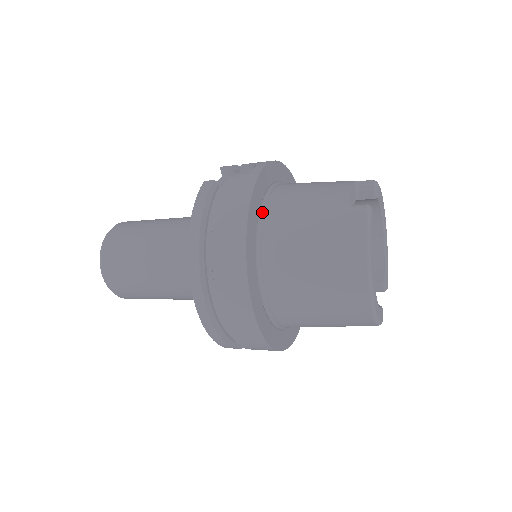
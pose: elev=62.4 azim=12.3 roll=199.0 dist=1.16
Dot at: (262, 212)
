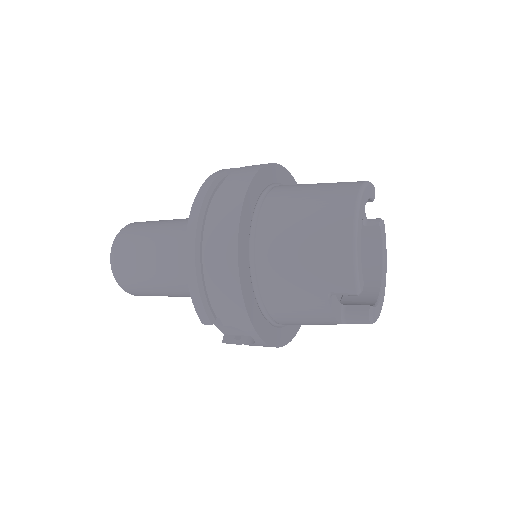
Dot at: occluded
